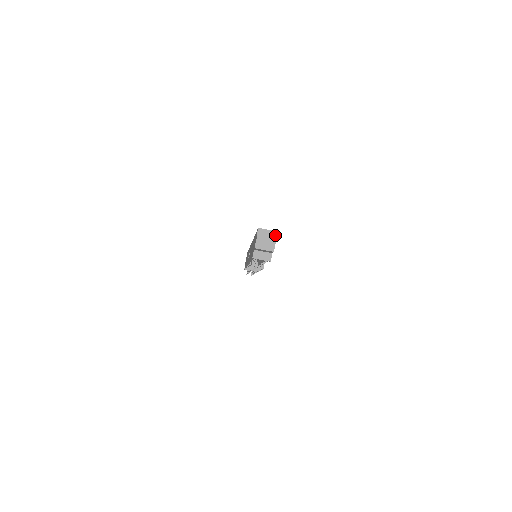
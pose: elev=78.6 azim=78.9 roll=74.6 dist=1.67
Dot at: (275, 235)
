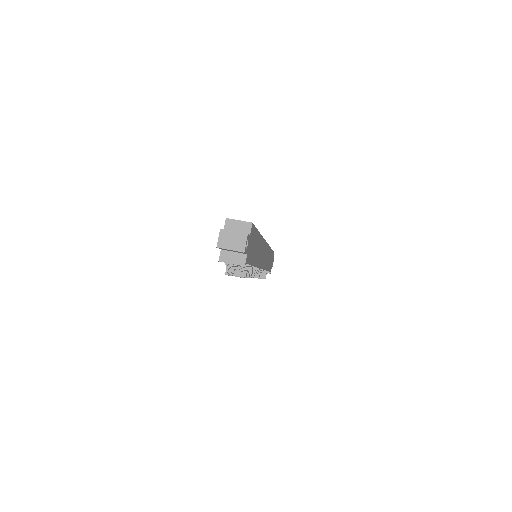
Dot at: (250, 228)
